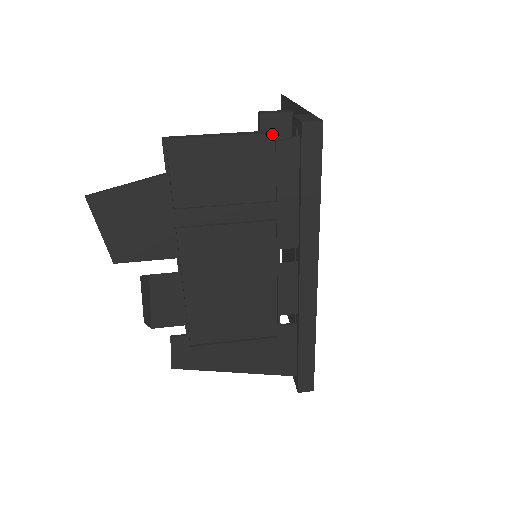
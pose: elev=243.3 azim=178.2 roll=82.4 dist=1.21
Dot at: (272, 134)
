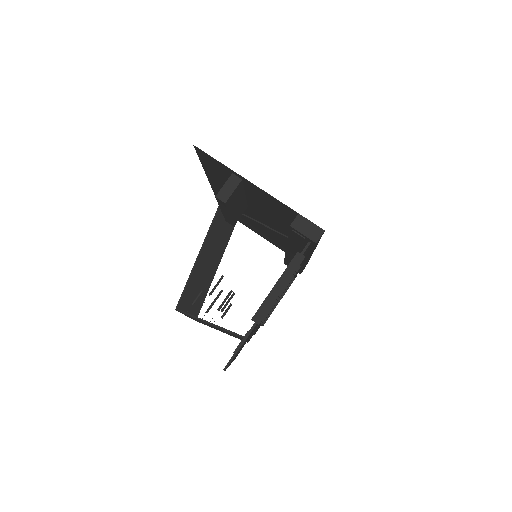
Dot at: occluded
